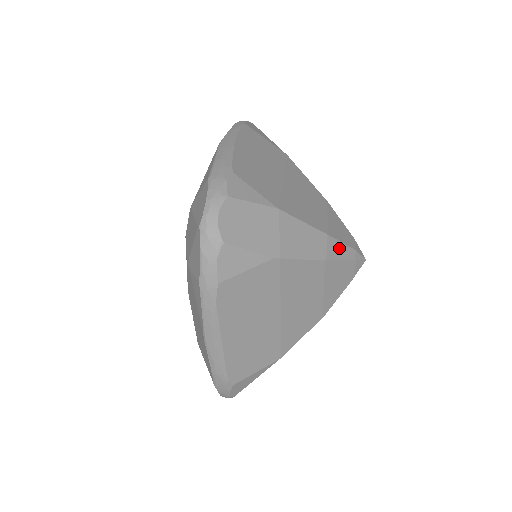
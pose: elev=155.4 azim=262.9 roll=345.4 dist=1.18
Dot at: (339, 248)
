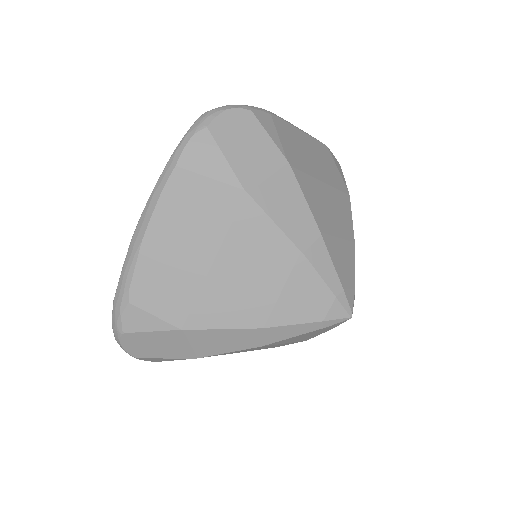
Dot at: (287, 330)
